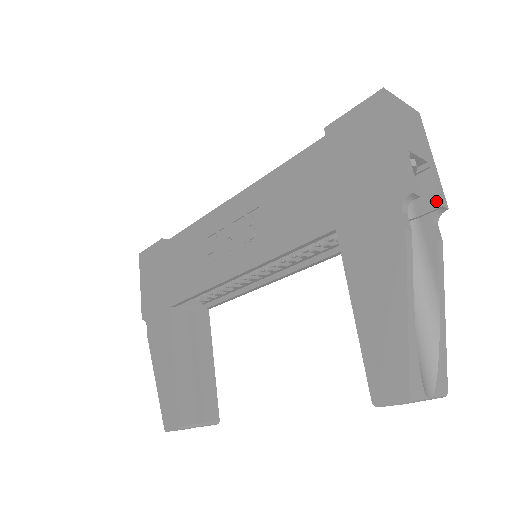
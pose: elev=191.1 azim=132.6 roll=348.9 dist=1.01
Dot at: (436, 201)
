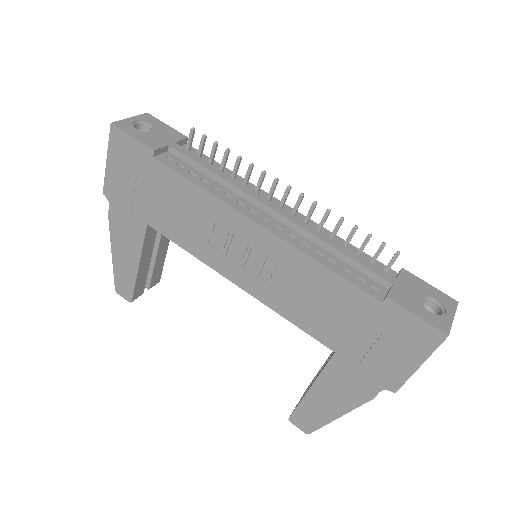
Dot at: occluded
